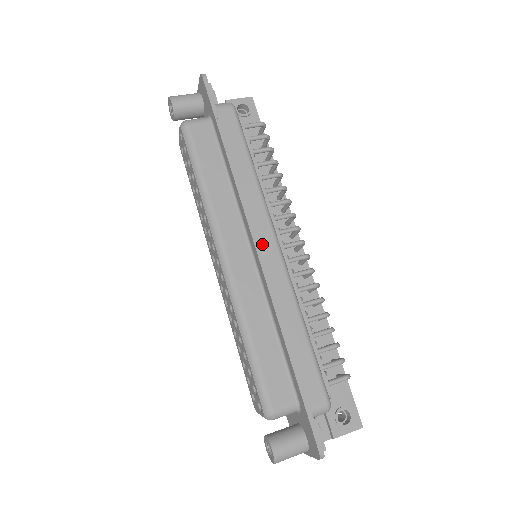
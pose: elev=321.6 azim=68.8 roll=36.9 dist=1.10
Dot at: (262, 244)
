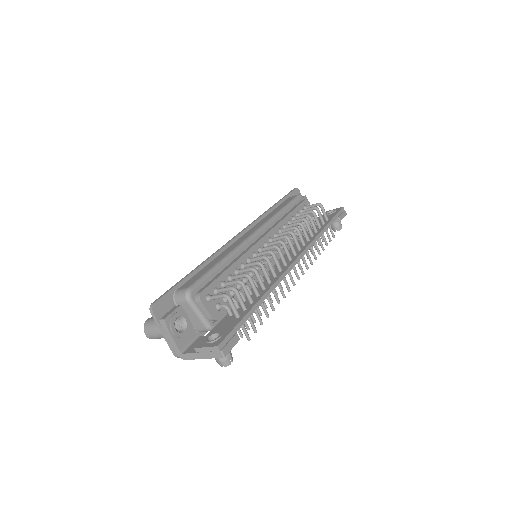
Dot at: (246, 234)
